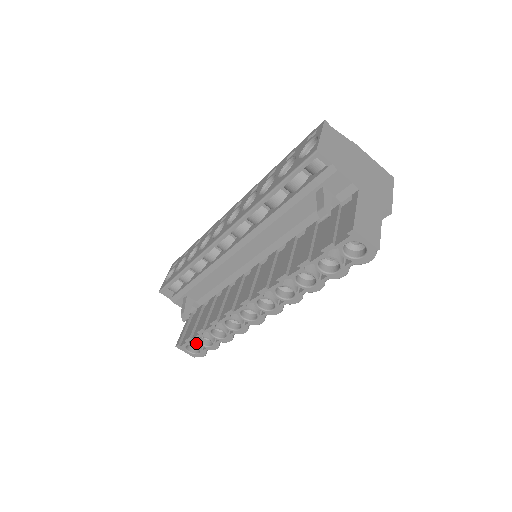
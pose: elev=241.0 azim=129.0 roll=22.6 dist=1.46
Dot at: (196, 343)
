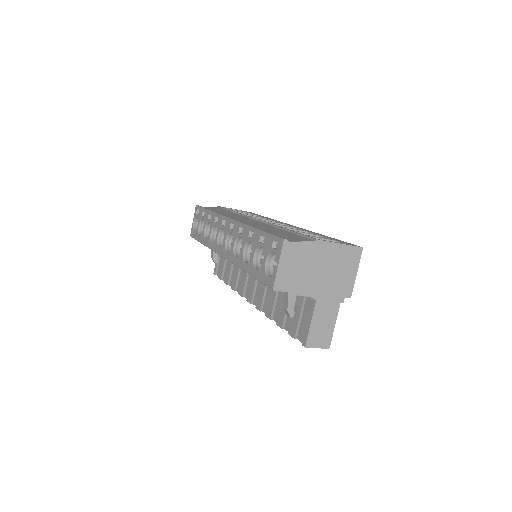
Dot at: occluded
